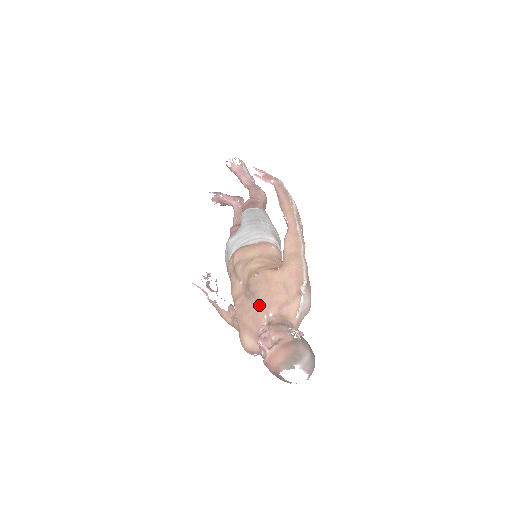
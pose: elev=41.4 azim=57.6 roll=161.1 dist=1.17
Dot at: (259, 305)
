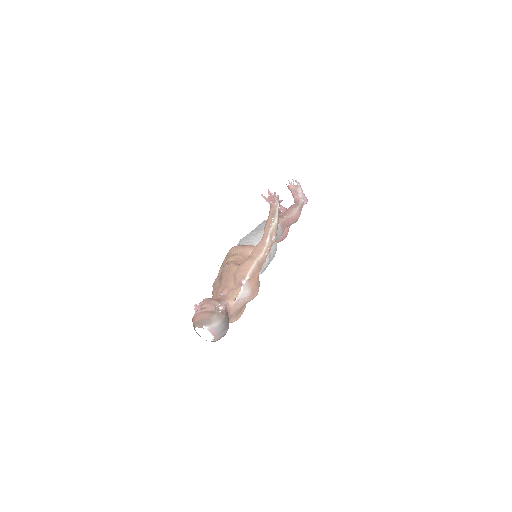
Dot at: (220, 286)
